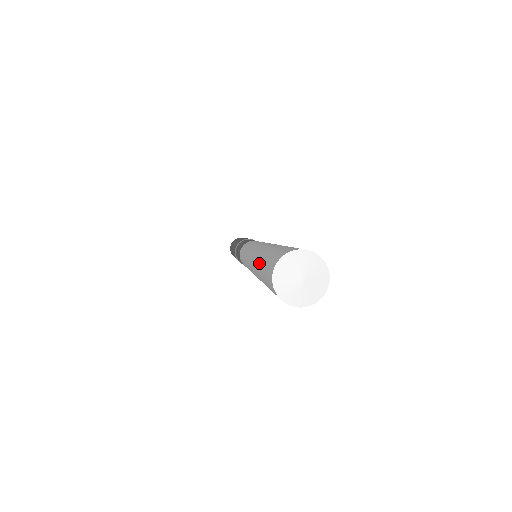
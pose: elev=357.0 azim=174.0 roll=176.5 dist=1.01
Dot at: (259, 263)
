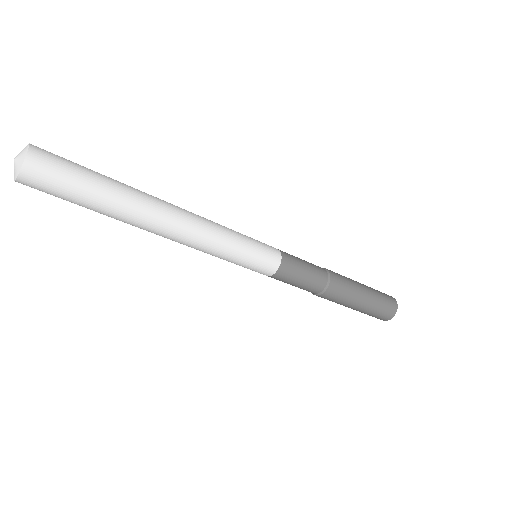
Dot at: occluded
